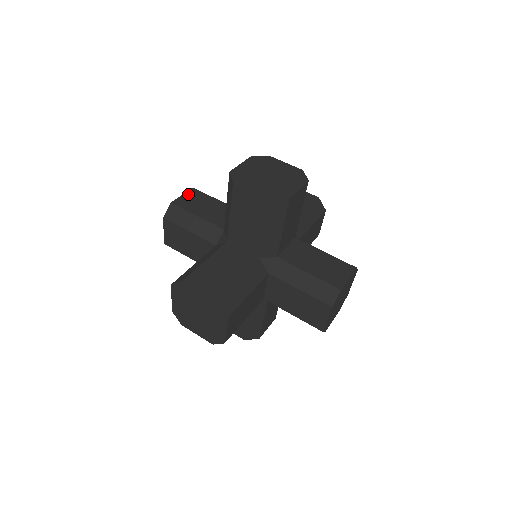
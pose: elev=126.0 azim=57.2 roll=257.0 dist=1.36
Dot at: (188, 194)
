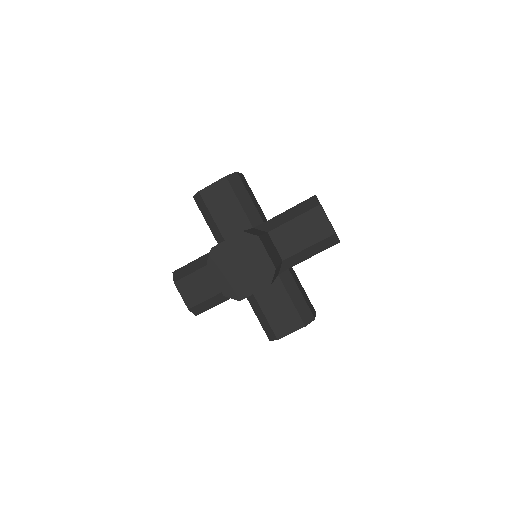
Dot at: (217, 185)
